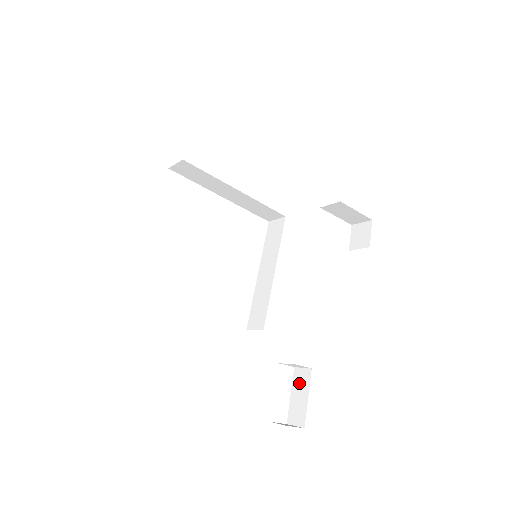
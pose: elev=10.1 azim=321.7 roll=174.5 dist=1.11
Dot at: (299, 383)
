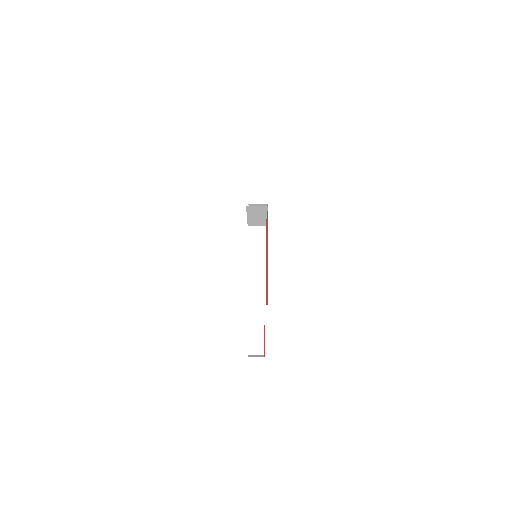
Dot at: (255, 329)
